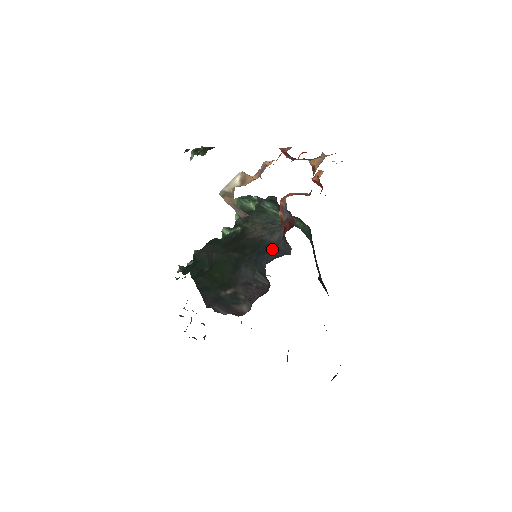
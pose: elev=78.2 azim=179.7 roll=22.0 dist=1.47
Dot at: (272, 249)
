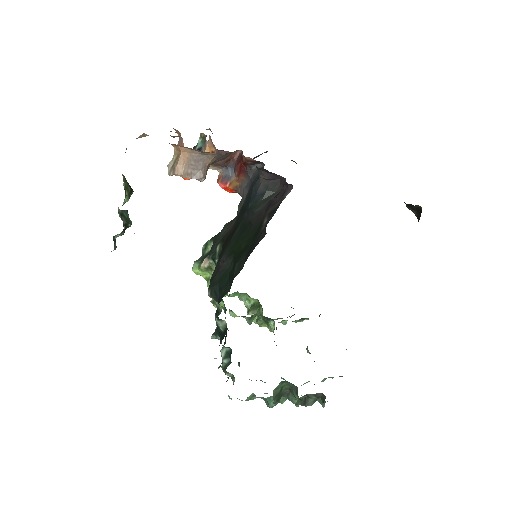
Dot at: (252, 186)
